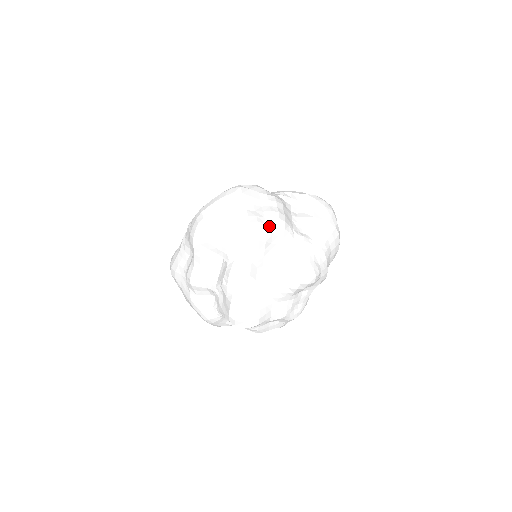
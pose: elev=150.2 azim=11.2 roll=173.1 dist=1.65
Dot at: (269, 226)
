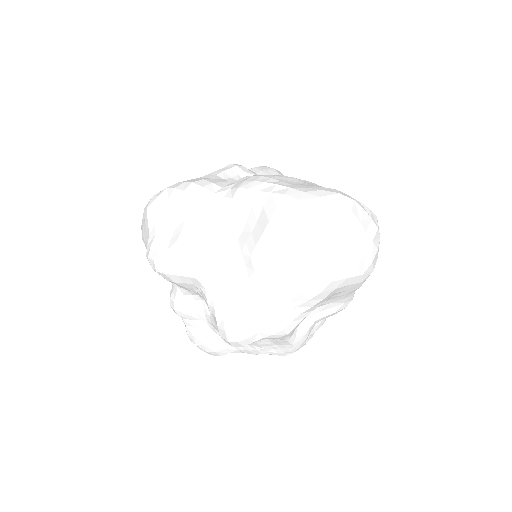
Dot at: (168, 266)
